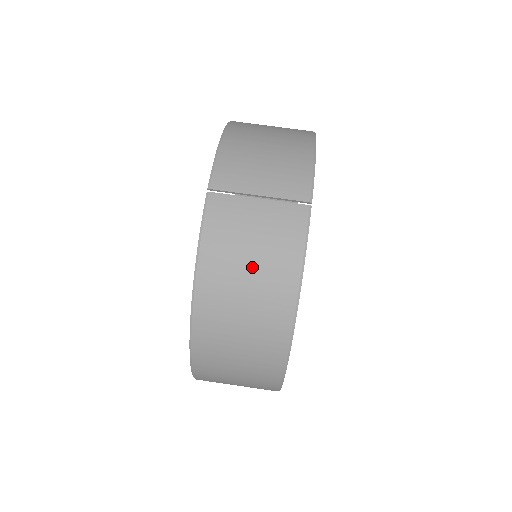
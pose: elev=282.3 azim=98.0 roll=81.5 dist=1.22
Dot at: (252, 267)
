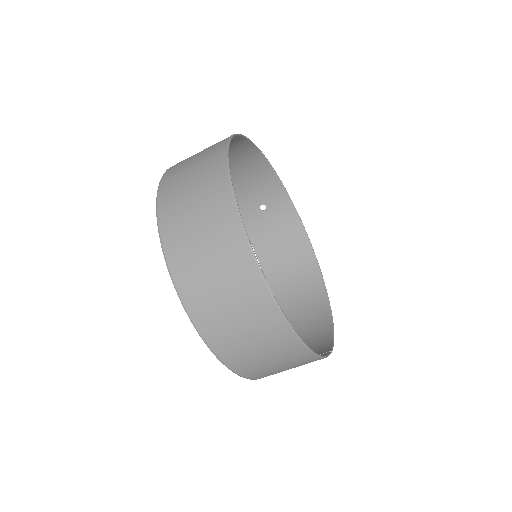
Dot at: (306, 342)
